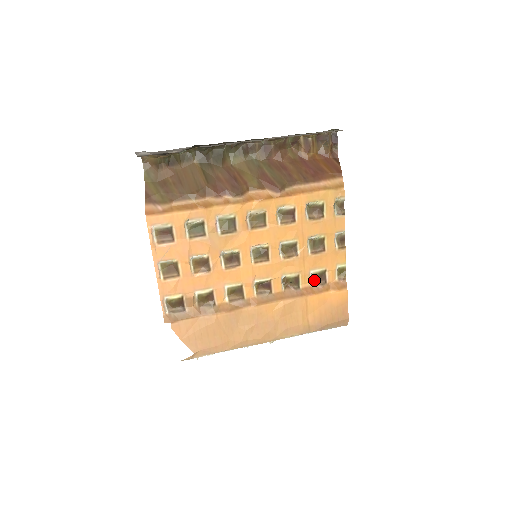
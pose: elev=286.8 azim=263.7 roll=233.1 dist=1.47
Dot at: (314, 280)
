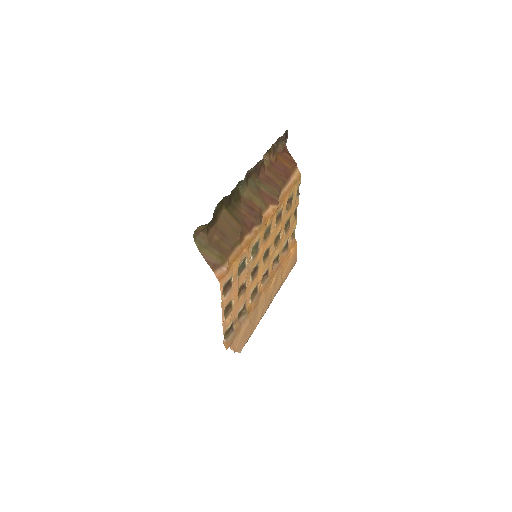
Dot at: (283, 249)
